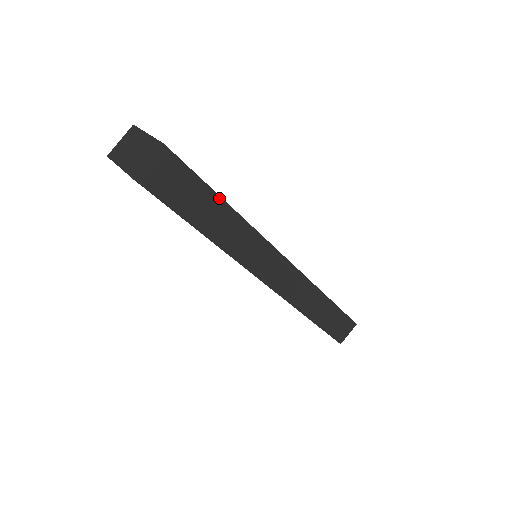
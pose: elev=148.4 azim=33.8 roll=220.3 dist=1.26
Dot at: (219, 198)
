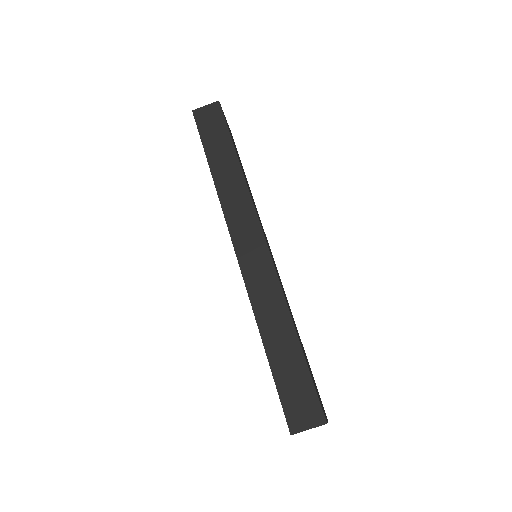
Dot at: (234, 149)
